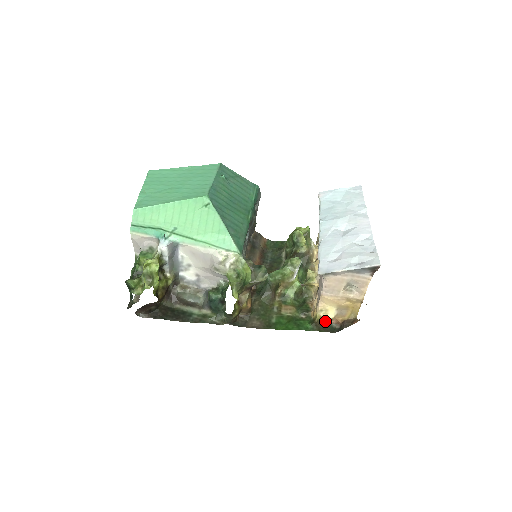
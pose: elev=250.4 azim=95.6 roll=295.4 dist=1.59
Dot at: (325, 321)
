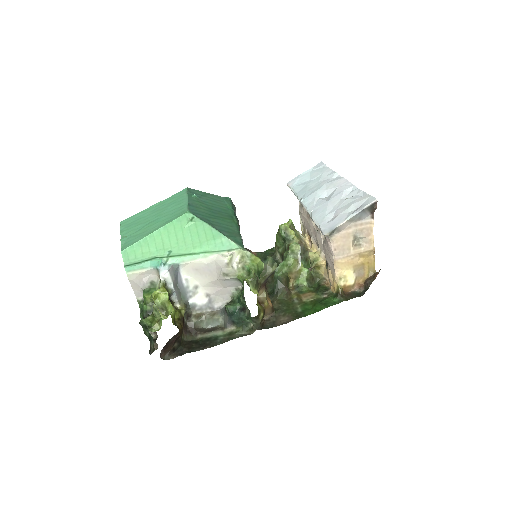
Dot at: (348, 290)
